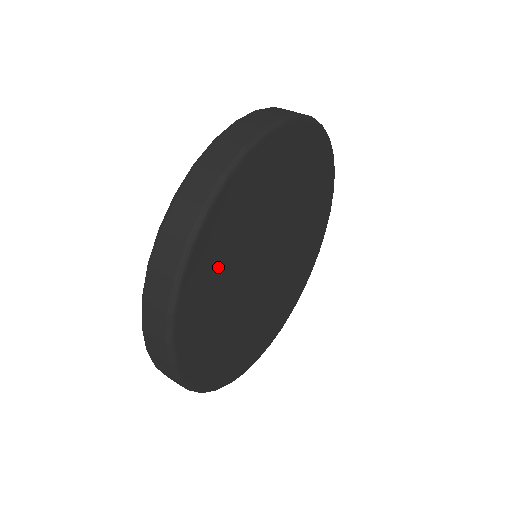
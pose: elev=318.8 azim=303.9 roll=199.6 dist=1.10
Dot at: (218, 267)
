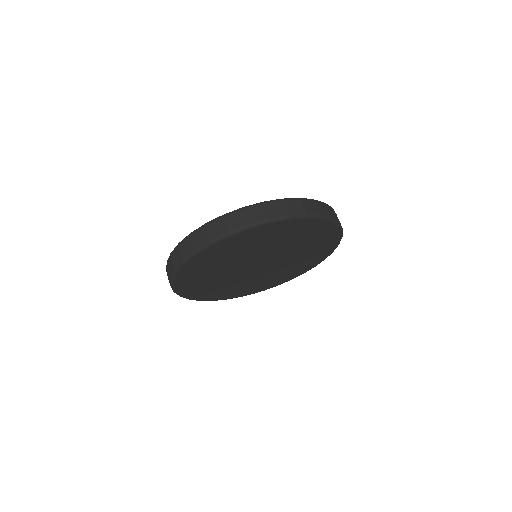
Dot at: (209, 288)
